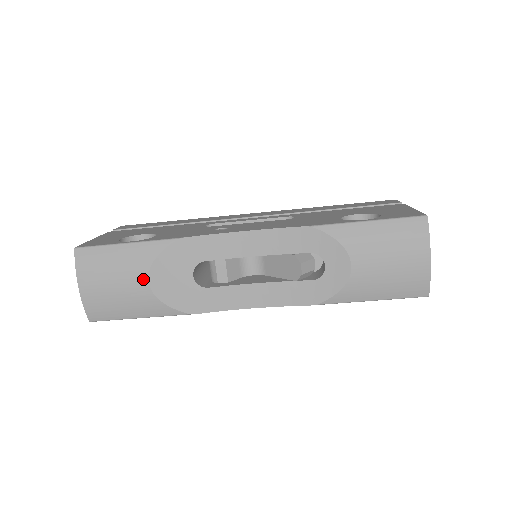
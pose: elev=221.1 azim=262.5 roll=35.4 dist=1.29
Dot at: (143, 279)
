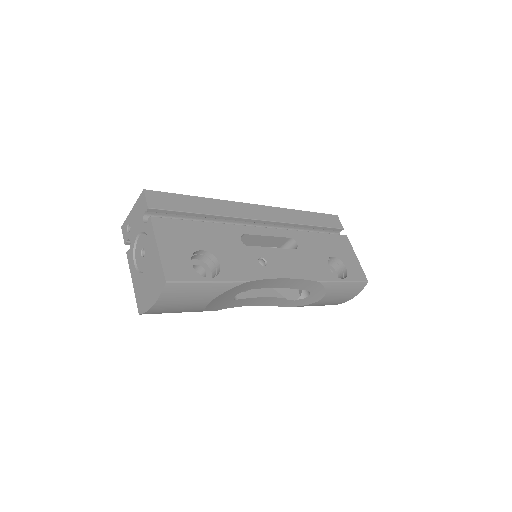
Dot at: (206, 302)
